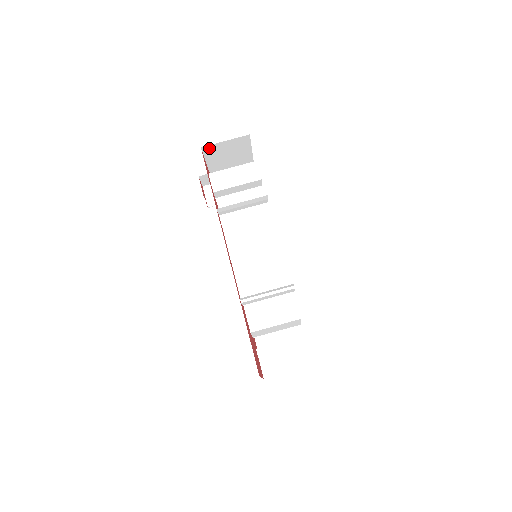
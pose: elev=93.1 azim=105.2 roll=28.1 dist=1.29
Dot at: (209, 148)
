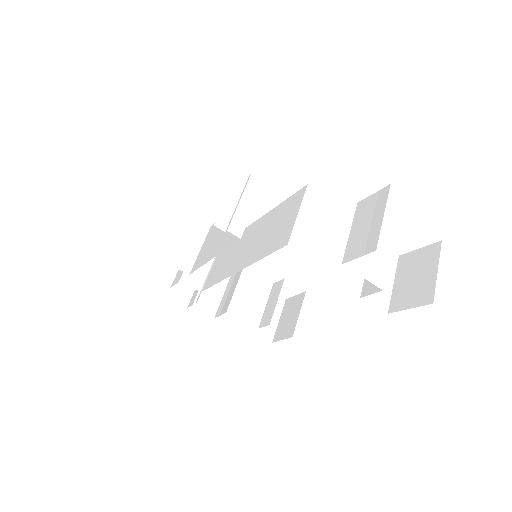
Dot at: (154, 279)
